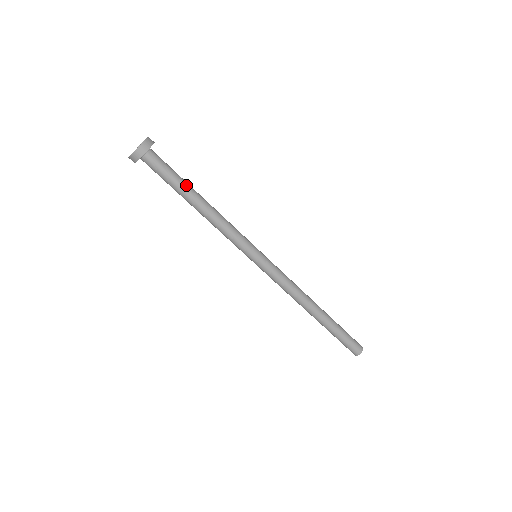
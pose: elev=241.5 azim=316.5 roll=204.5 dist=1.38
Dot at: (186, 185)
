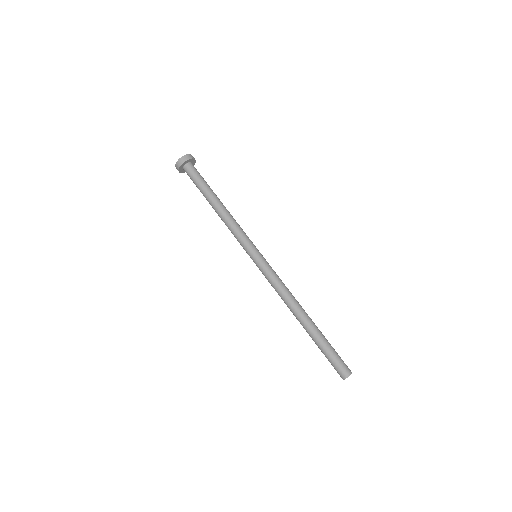
Dot at: (211, 189)
